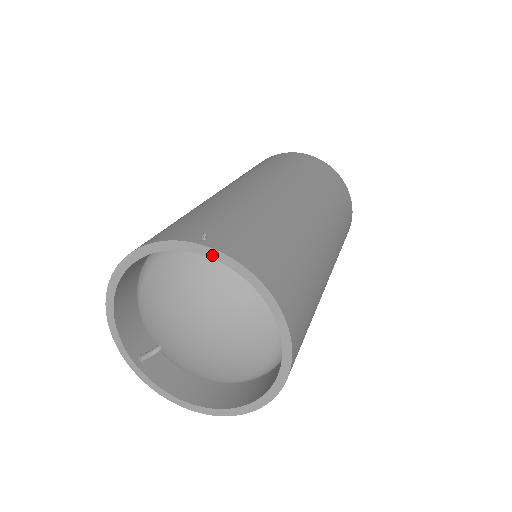
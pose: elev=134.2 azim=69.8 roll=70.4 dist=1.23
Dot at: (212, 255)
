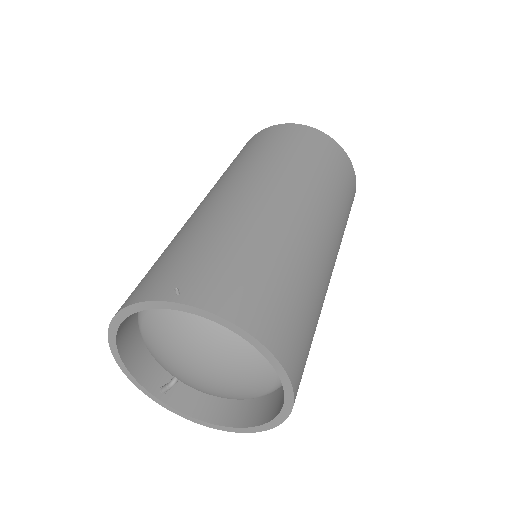
Dot at: (188, 310)
